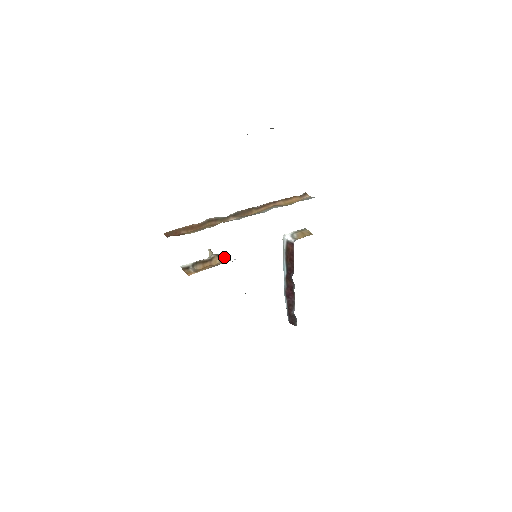
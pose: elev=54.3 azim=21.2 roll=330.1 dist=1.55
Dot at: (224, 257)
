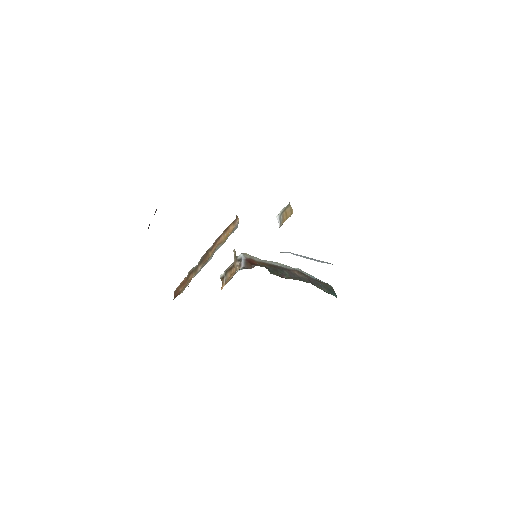
Dot at: (240, 260)
